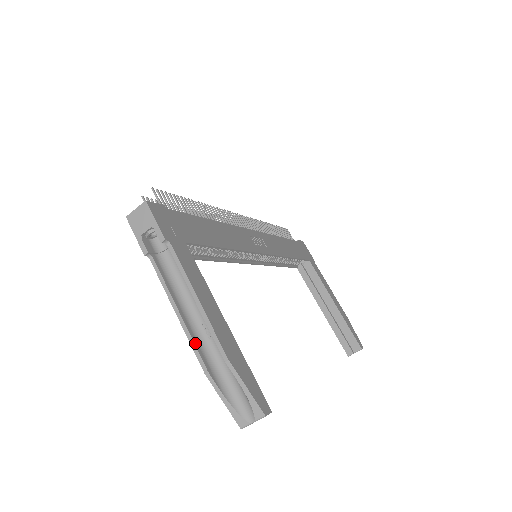
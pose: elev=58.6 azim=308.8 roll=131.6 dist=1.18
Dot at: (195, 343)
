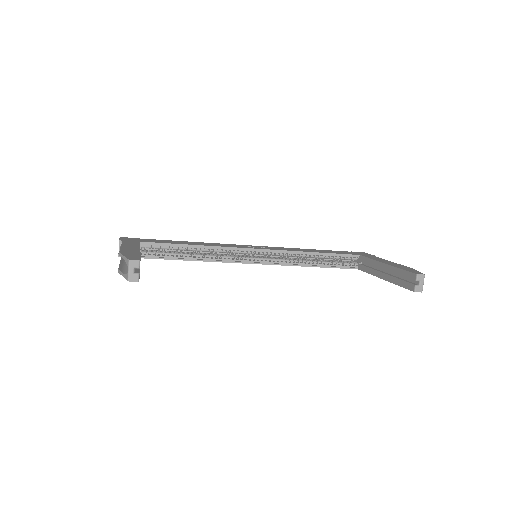
Dot at: (120, 266)
